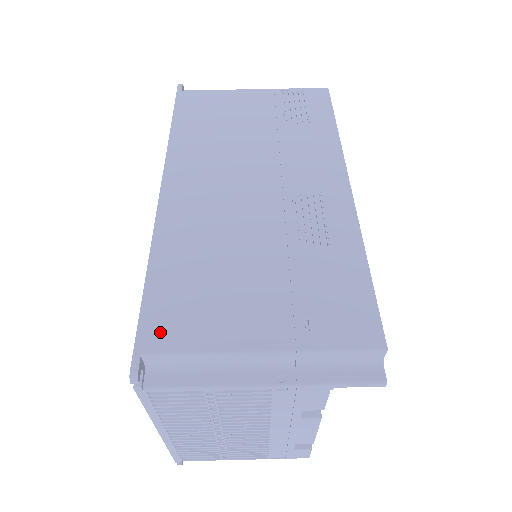
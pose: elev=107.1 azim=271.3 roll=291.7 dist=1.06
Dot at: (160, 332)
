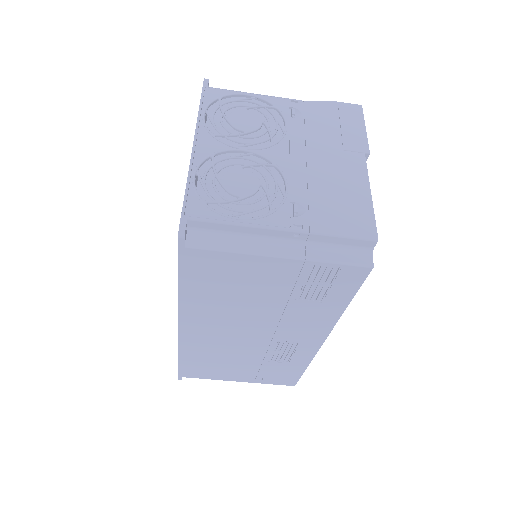
Dot at: (190, 374)
